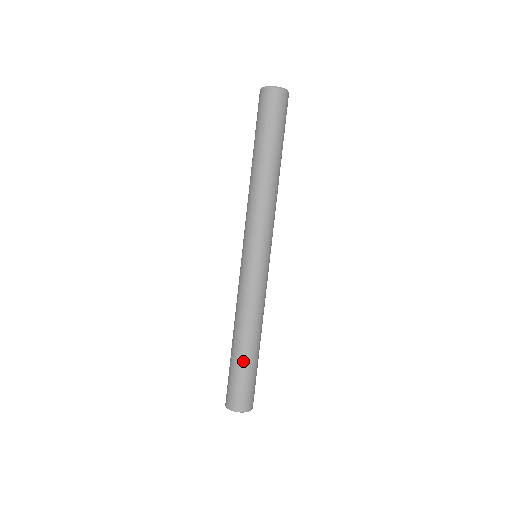
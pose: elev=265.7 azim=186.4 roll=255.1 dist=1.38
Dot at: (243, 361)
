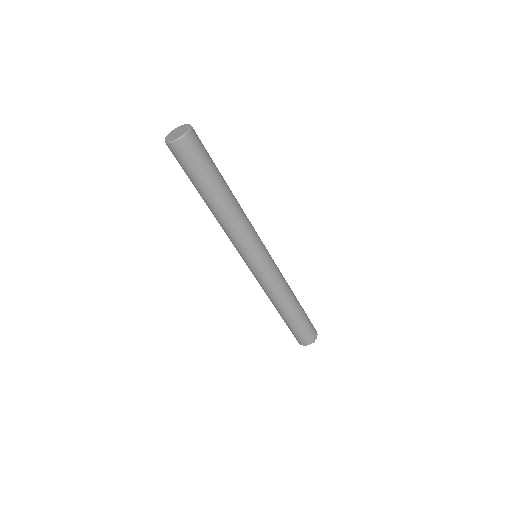
Dot at: (286, 321)
